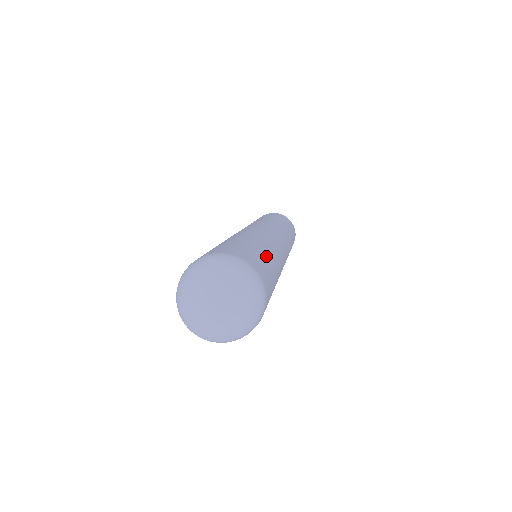
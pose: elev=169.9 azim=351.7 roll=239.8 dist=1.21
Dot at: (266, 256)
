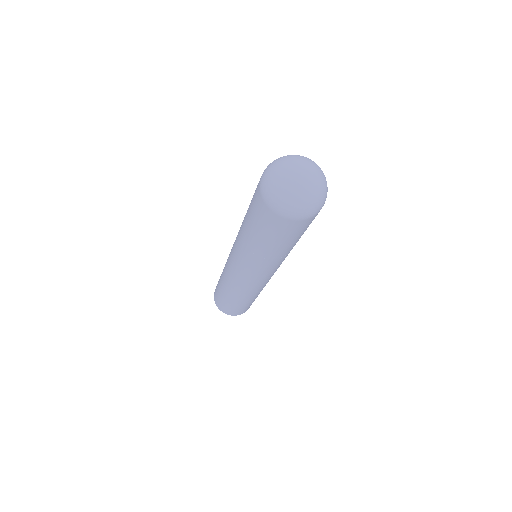
Dot at: occluded
